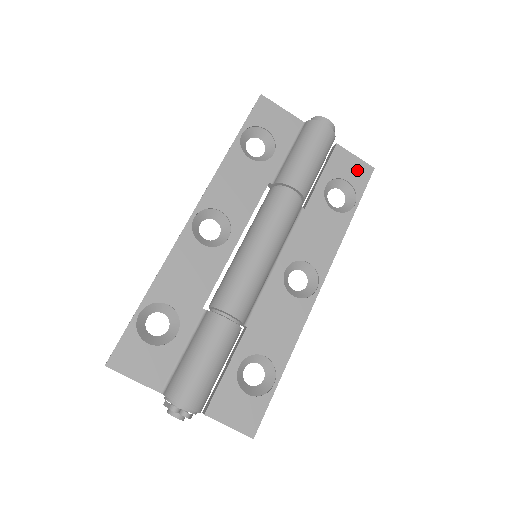
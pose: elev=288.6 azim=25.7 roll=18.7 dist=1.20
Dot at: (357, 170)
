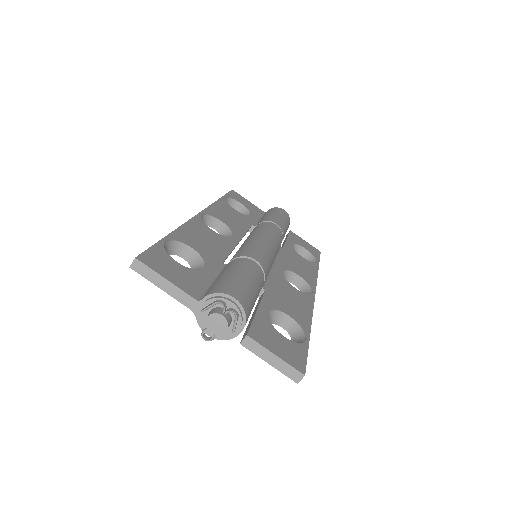
Dot at: (310, 247)
